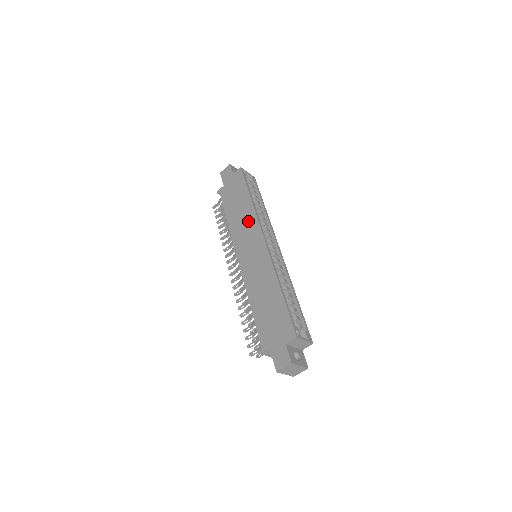
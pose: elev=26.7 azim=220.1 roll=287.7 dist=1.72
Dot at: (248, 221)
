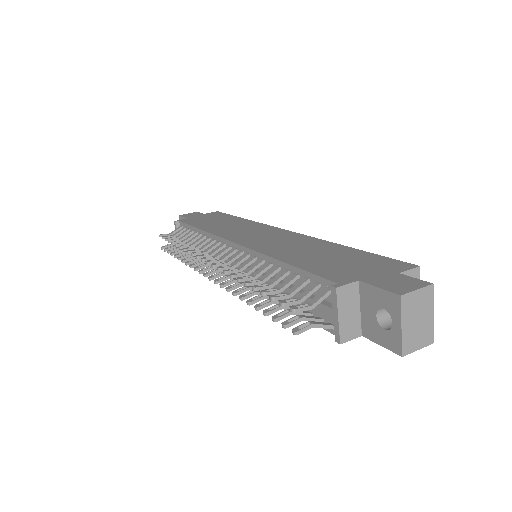
Dot at: (245, 225)
